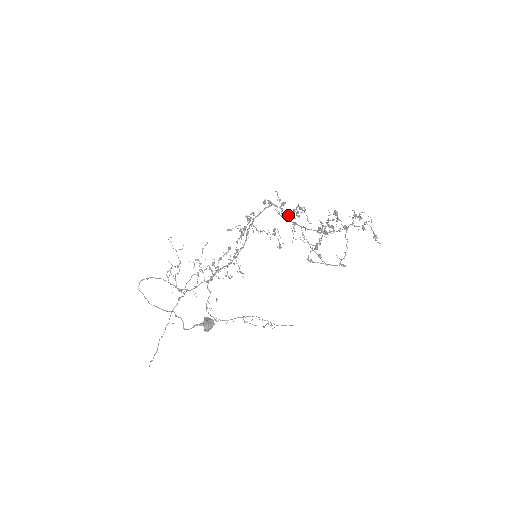
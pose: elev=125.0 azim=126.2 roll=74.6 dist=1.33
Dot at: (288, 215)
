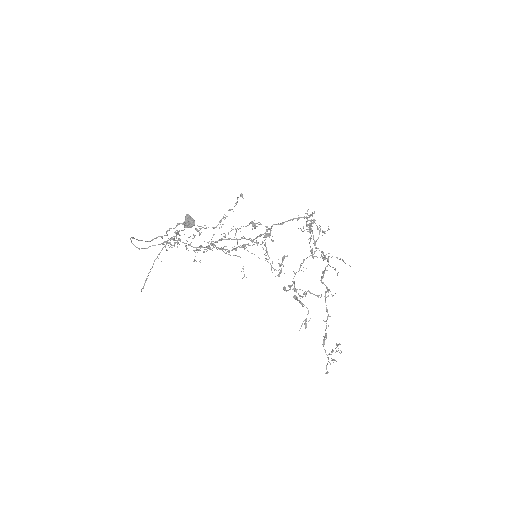
Dot at: (309, 226)
